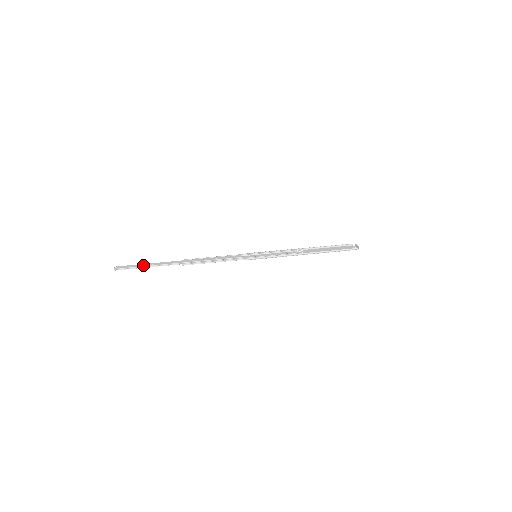
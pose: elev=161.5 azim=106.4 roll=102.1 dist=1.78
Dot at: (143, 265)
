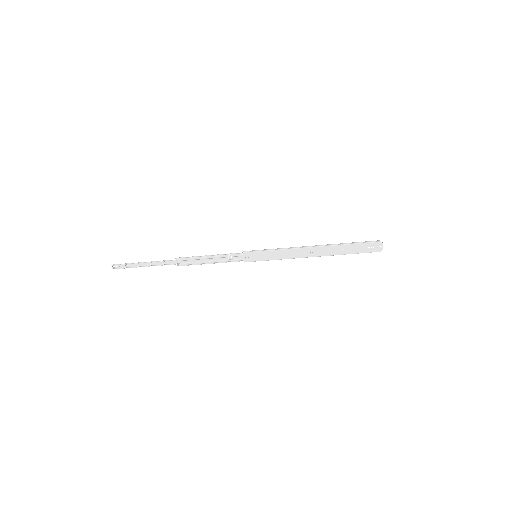
Dot at: (139, 264)
